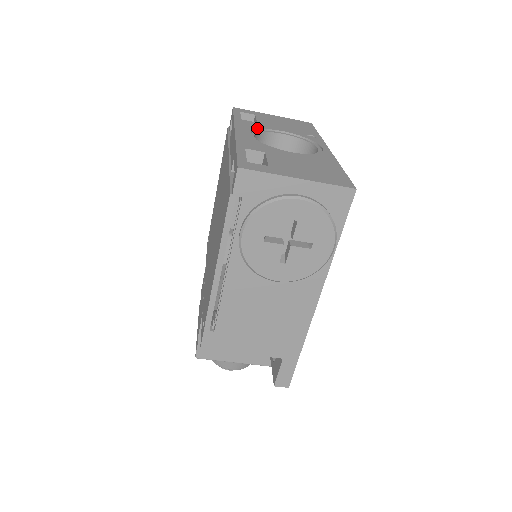
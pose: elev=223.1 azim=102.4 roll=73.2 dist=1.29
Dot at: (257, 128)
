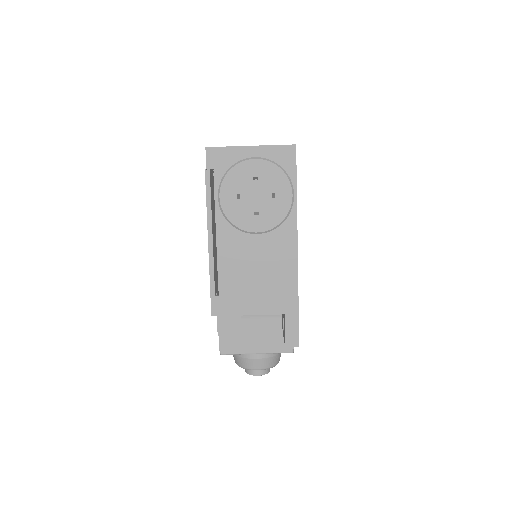
Dot at: occluded
